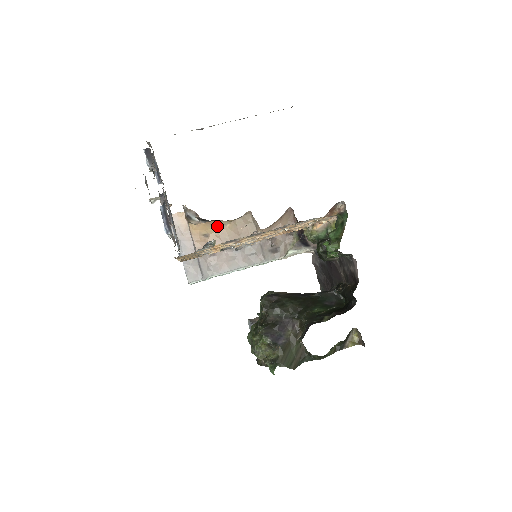
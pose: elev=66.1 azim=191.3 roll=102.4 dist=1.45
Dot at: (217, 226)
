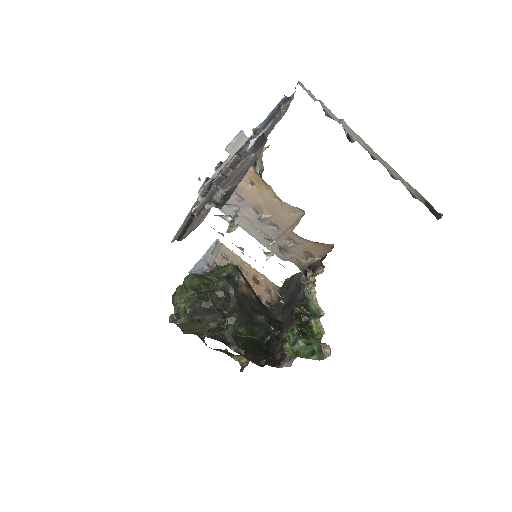
Dot at: (269, 189)
